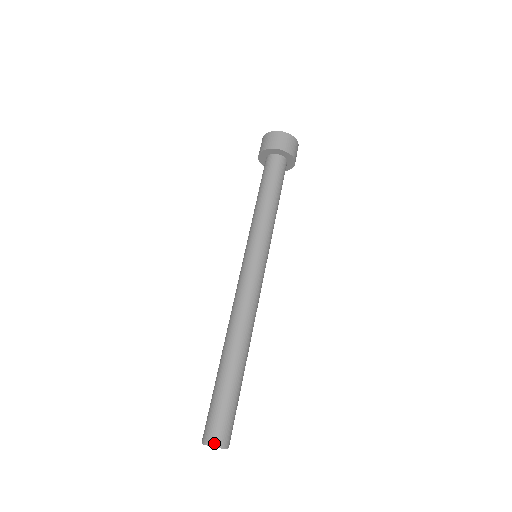
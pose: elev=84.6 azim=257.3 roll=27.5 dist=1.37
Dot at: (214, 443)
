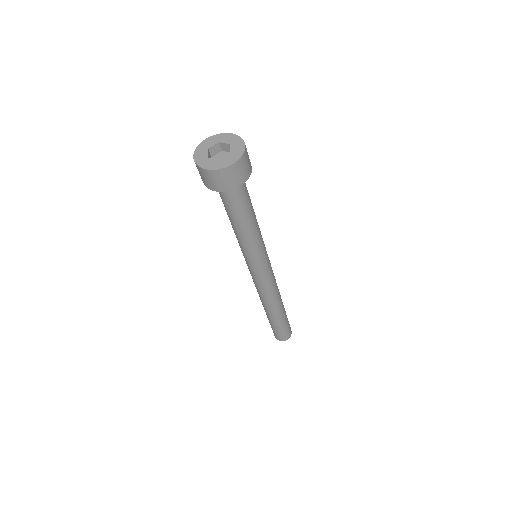
Dot at: occluded
